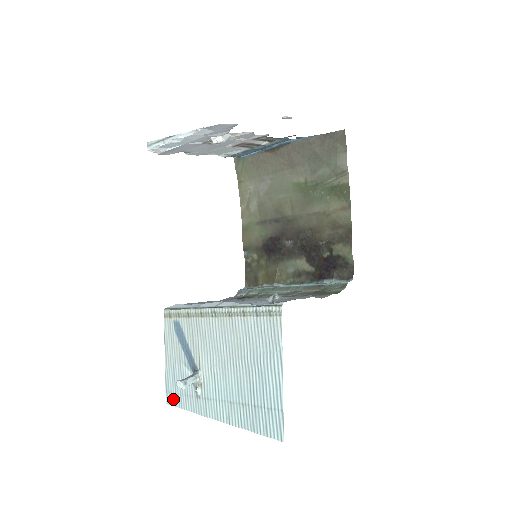
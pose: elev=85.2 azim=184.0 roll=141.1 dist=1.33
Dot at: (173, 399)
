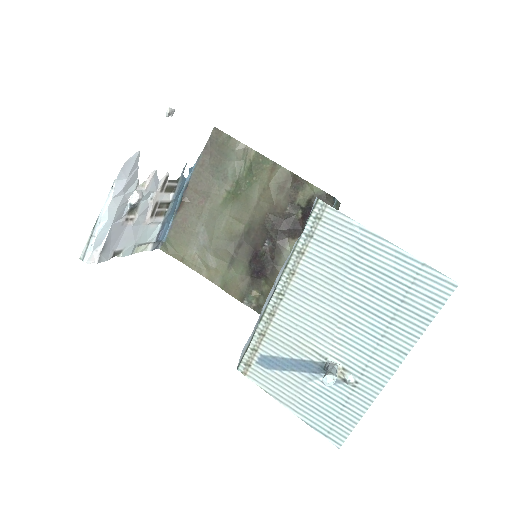
Dot at: (339, 431)
